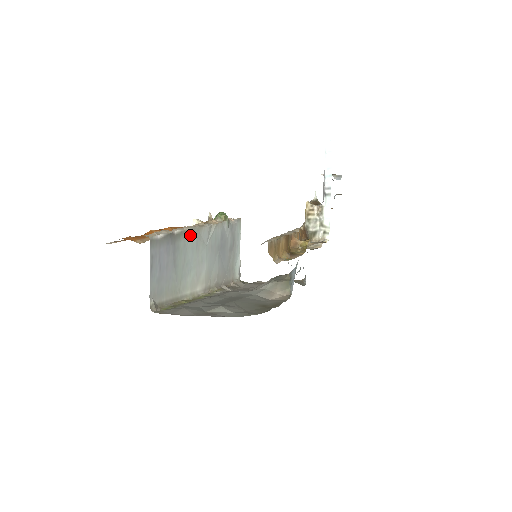
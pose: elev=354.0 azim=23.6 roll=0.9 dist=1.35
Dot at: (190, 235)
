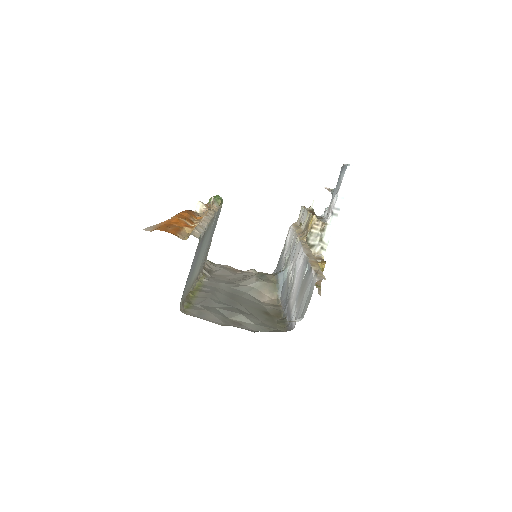
Dot at: (209, 227)
